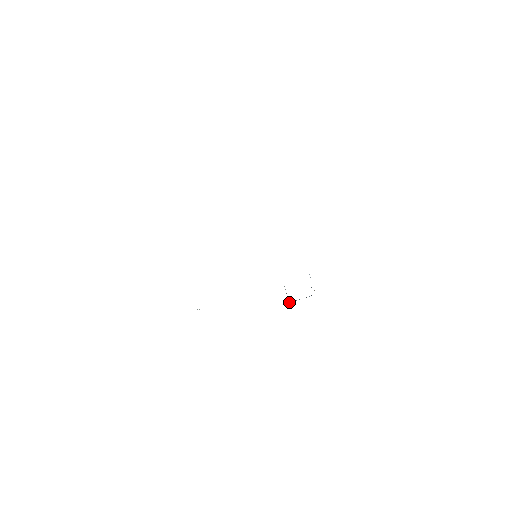
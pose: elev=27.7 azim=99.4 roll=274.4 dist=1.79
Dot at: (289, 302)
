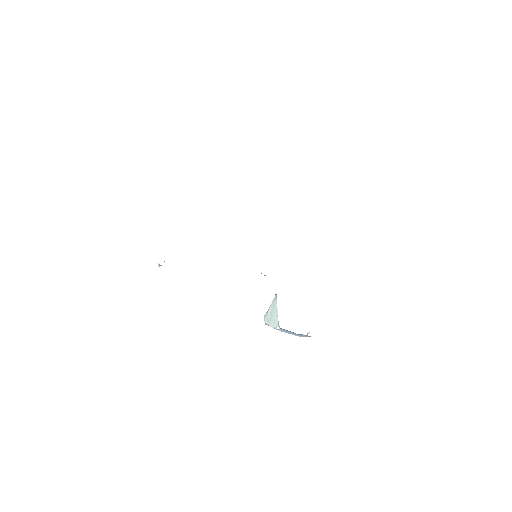
Dot at: (275, 328)
